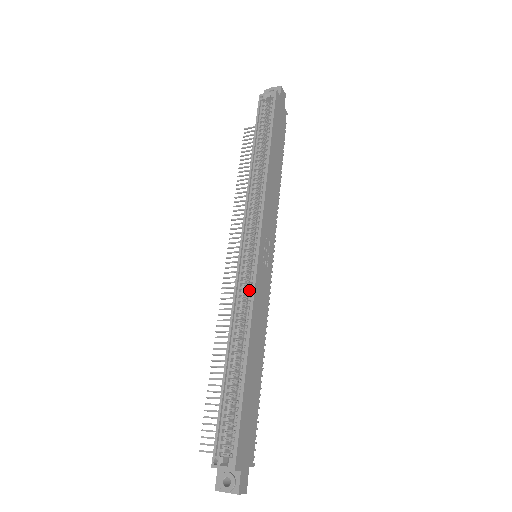
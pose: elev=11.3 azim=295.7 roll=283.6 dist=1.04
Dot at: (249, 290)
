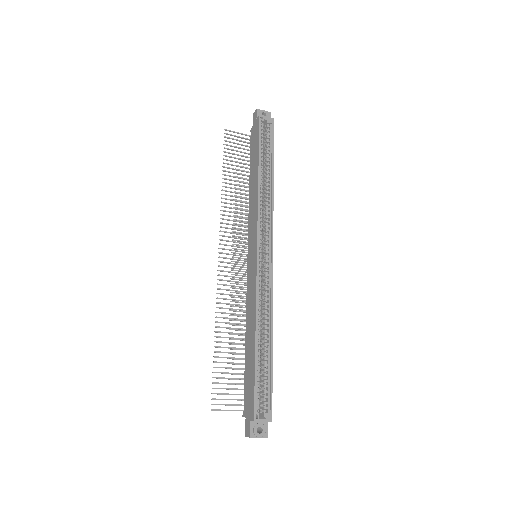
Dot at: (266, 286)
